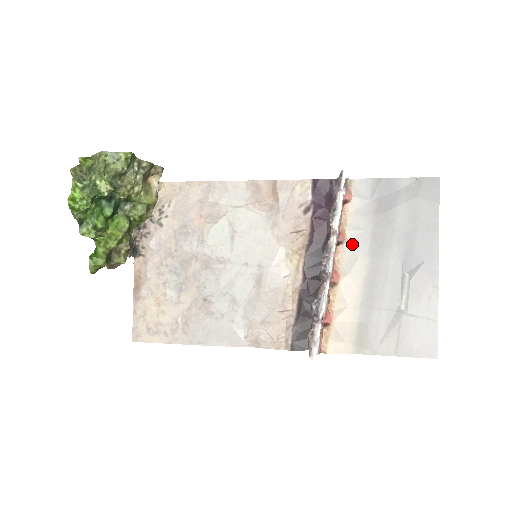
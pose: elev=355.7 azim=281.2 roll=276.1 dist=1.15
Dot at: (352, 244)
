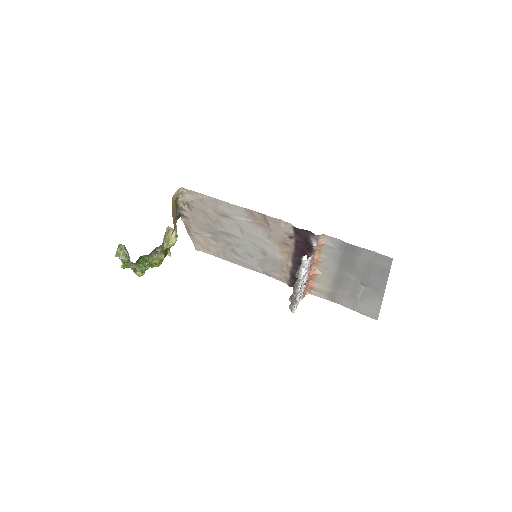
Dot at: (325, 263)
